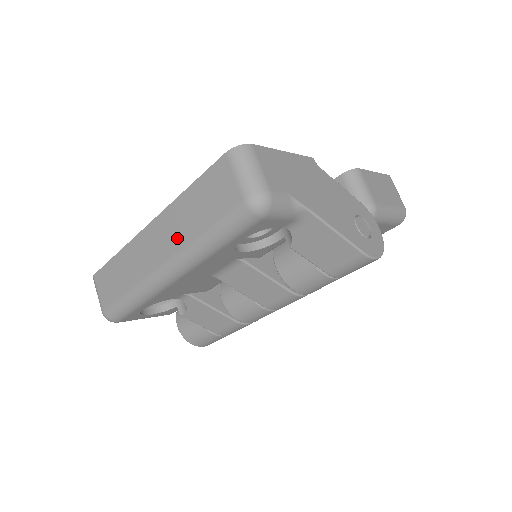
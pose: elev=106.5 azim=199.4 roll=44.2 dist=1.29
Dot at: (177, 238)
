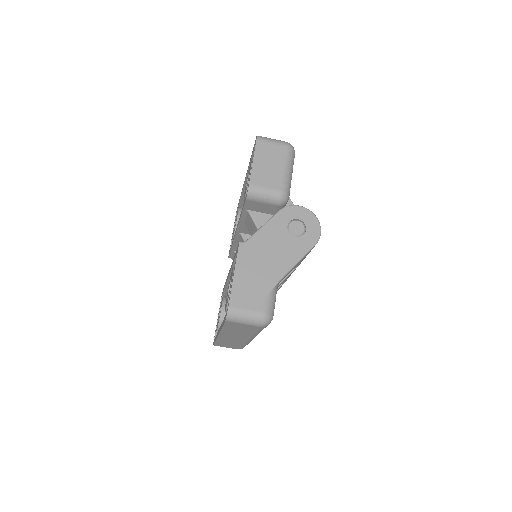
Dot at: (242, 336)
